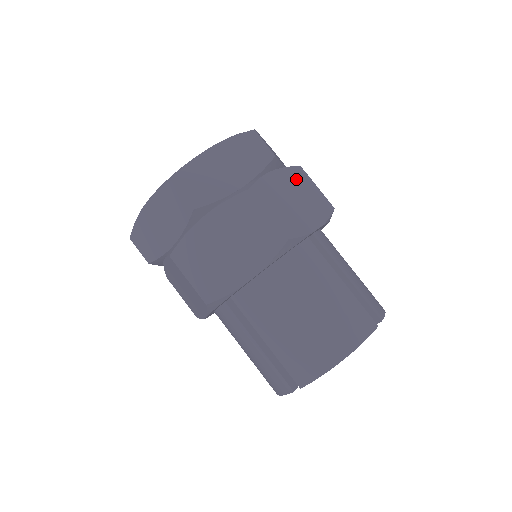
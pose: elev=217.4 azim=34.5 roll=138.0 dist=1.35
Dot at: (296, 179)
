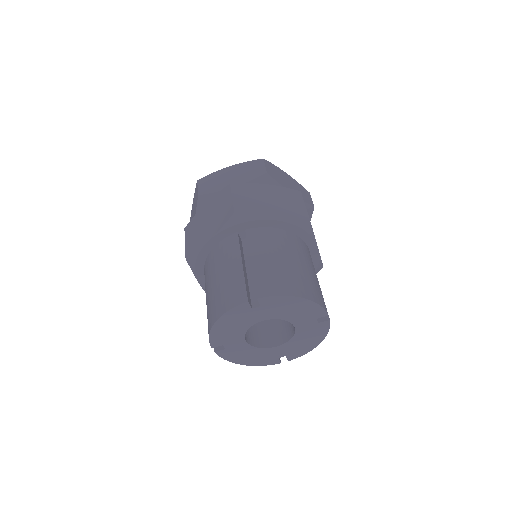
Dot at: occluded
